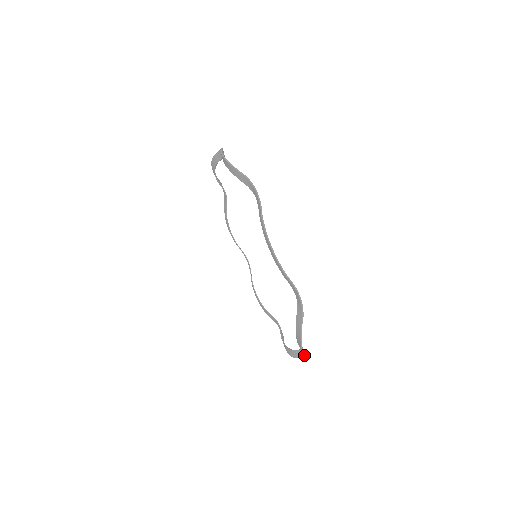
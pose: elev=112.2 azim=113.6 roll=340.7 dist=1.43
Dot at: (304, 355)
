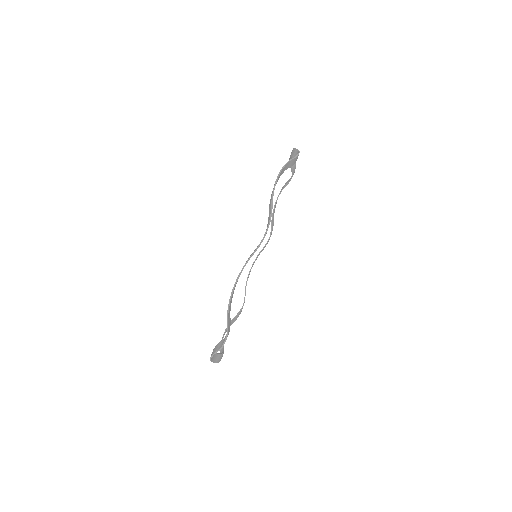
Dot at: (225, 339)
